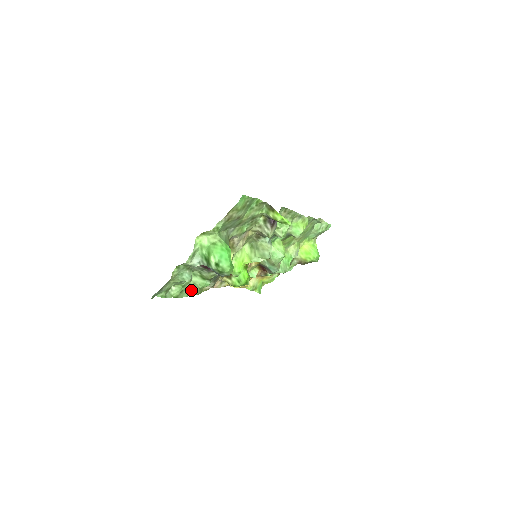
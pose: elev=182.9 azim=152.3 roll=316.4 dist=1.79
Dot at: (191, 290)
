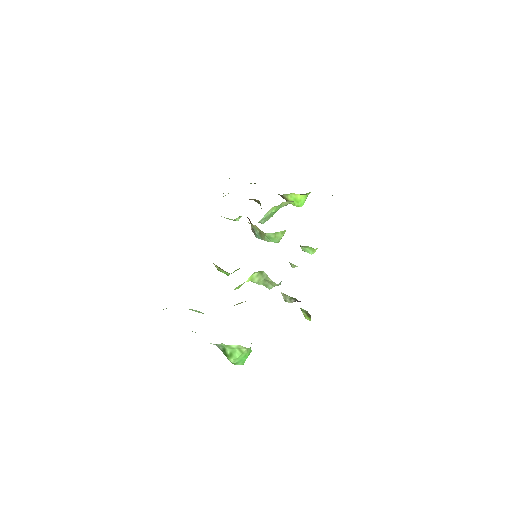
Dot at: occluded
